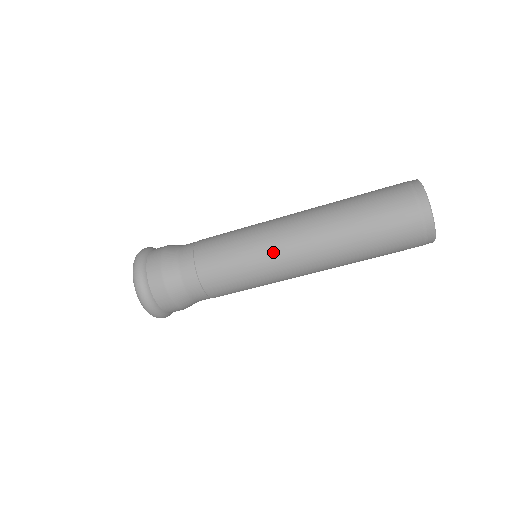
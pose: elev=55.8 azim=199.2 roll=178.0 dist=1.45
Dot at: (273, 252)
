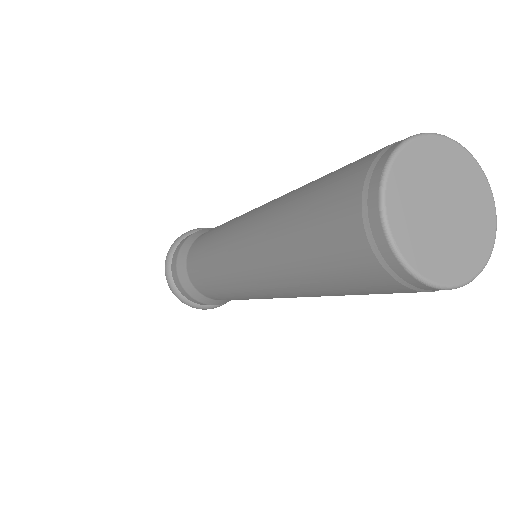
Dot at: occluded
